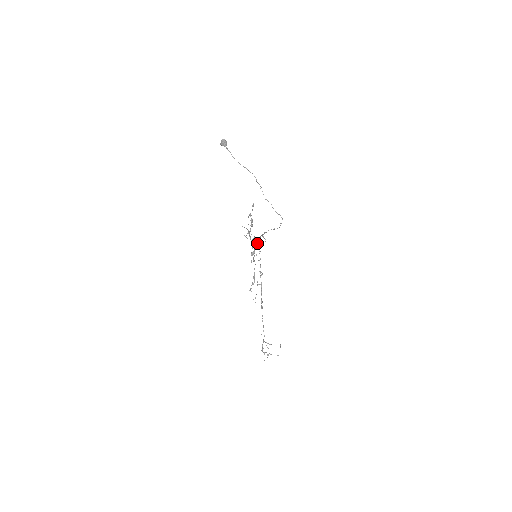
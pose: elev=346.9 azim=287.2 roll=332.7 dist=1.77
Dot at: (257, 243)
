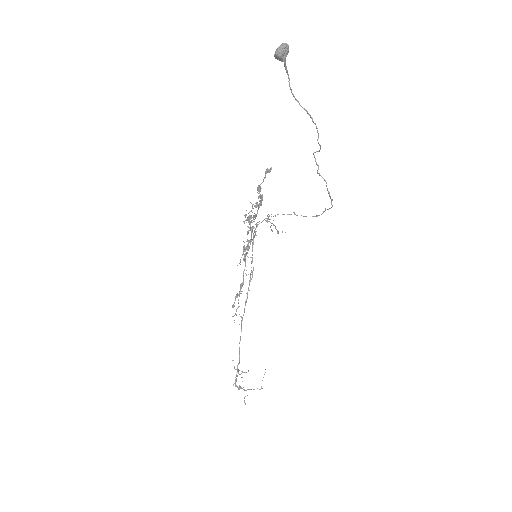
Dot at: (255, 232)
